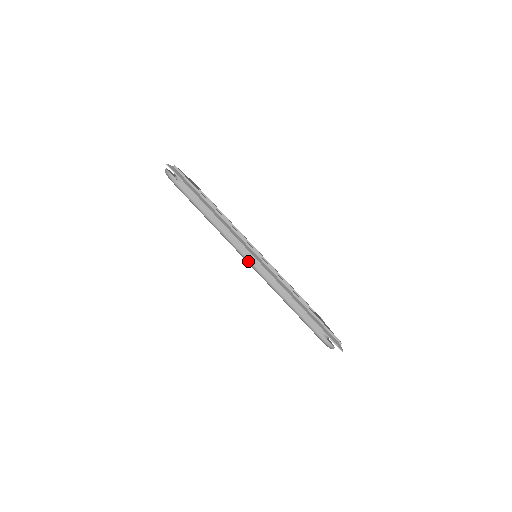
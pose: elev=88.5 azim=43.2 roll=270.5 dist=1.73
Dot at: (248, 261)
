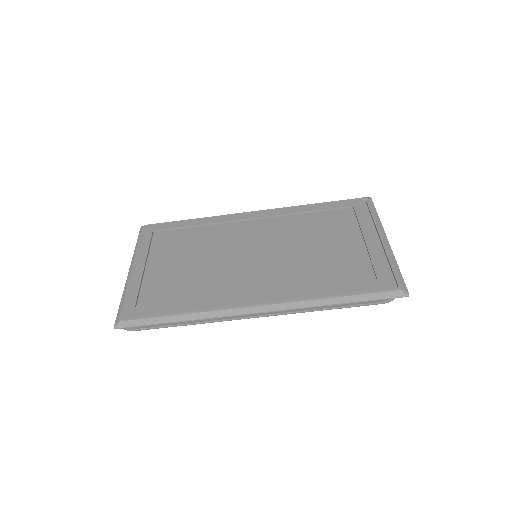
Dot at: occluded
